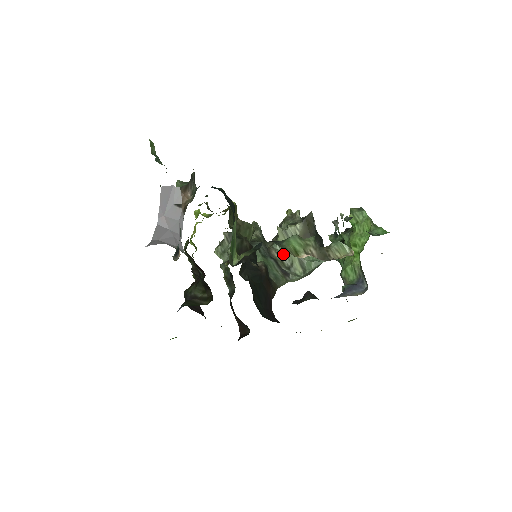
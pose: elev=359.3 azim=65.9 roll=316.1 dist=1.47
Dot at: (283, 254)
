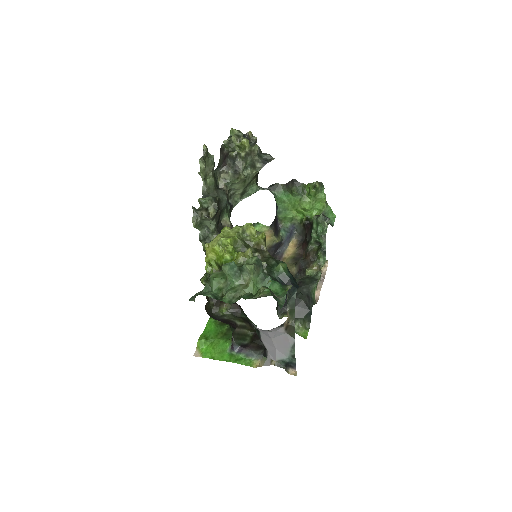
Dot at: (231, 188)
